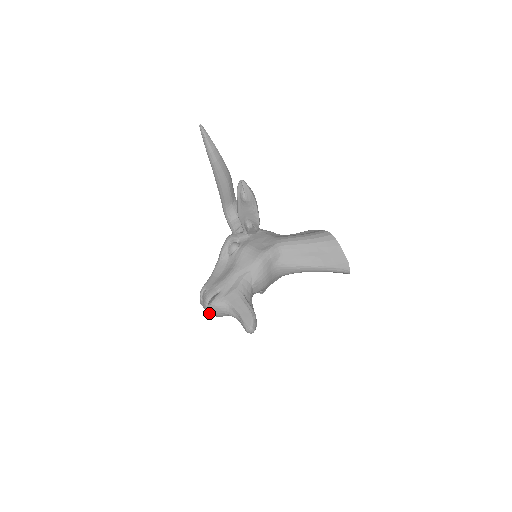
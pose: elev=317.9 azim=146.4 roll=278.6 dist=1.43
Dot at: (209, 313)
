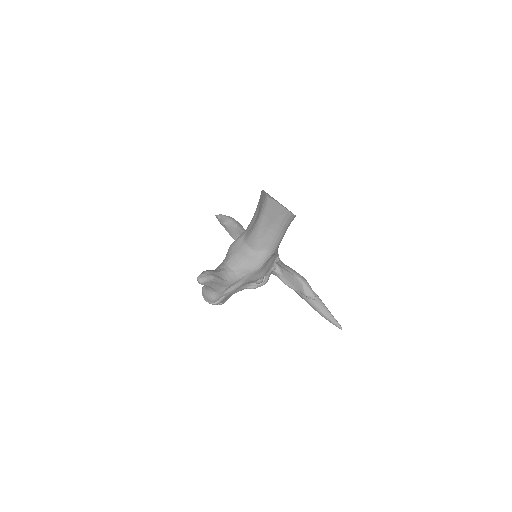
Dot at: (209, 302)
